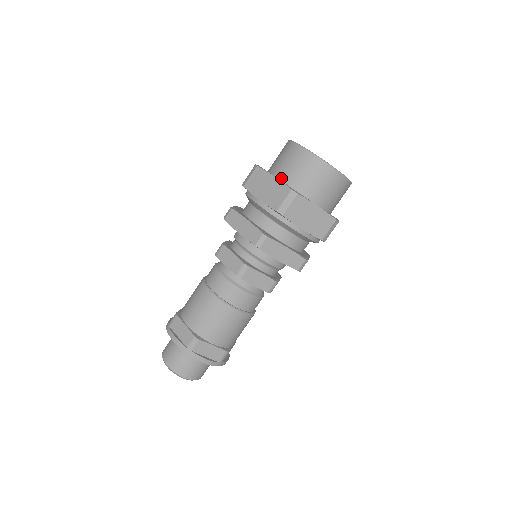
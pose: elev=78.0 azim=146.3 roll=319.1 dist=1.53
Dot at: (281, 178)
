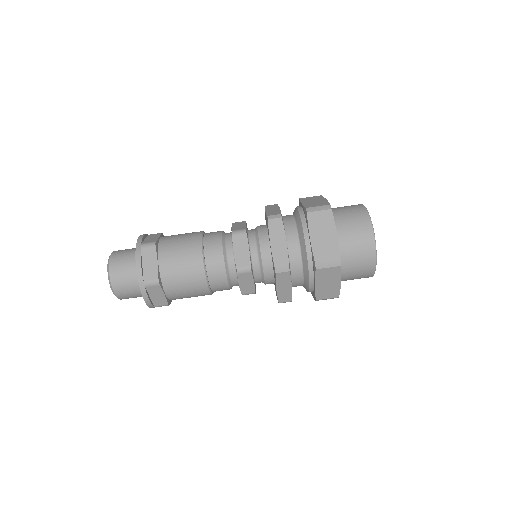
Dot at: (338, 236)
